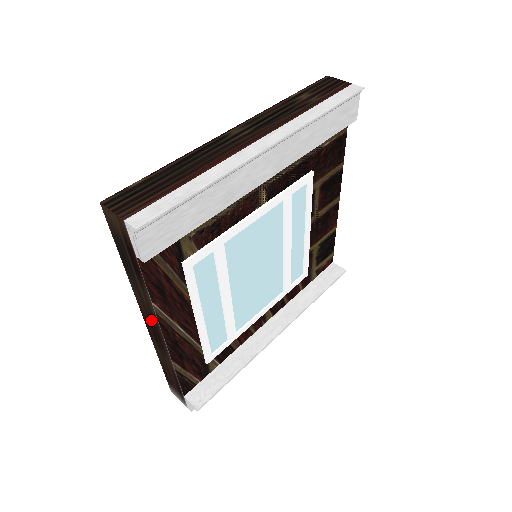
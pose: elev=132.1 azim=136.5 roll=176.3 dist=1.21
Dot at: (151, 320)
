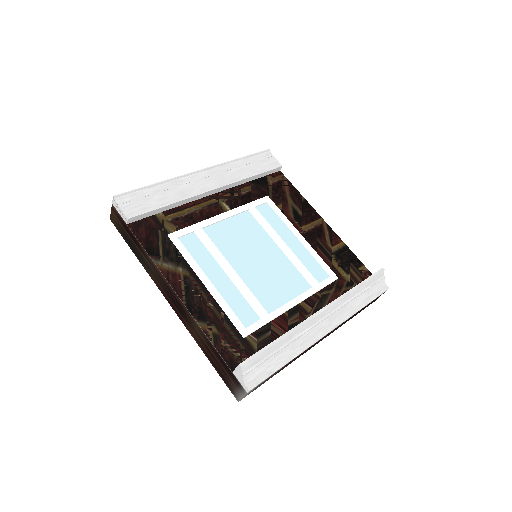
Dot at: (166, 288)
